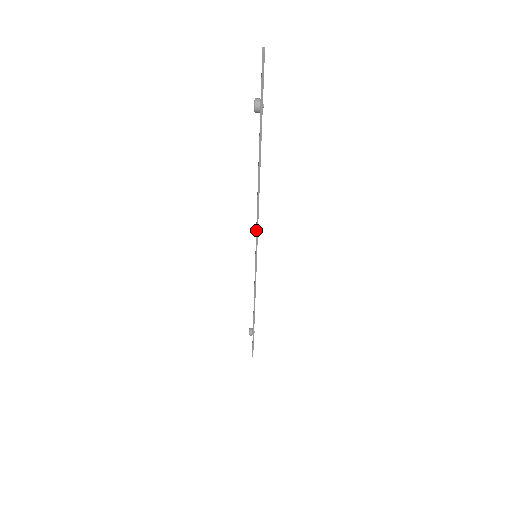
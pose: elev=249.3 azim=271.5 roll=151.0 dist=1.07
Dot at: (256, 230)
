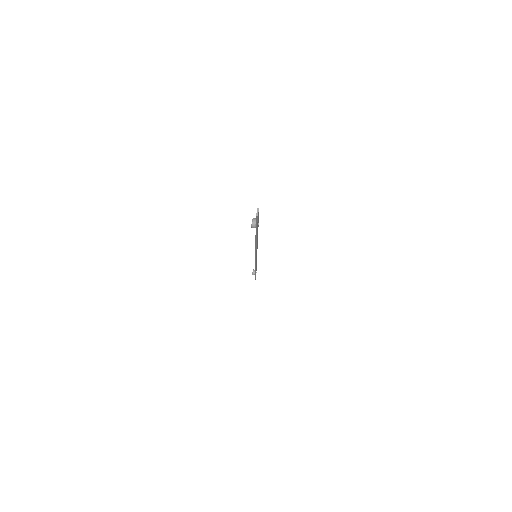
Dot at: (255, 252)
